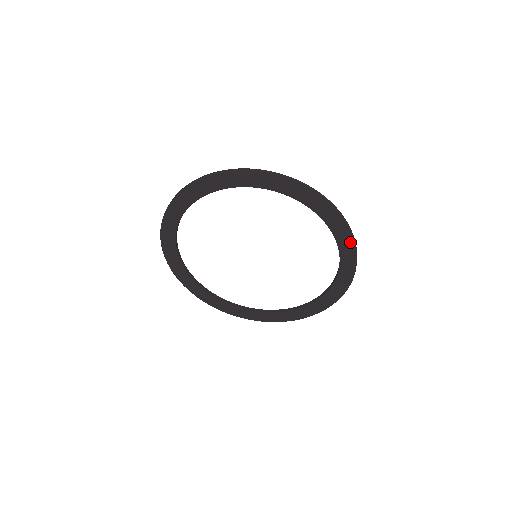
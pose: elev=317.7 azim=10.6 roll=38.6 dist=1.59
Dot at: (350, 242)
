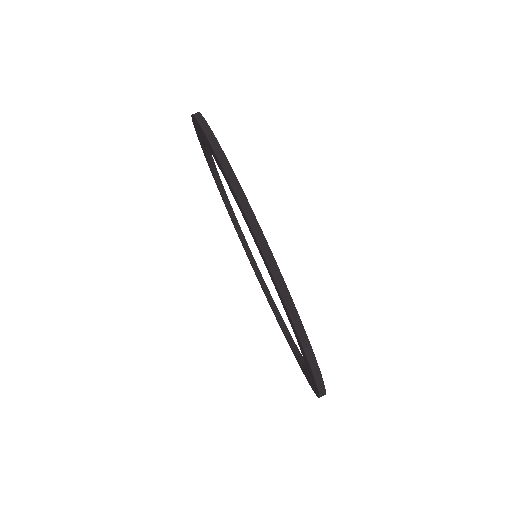
Dot at: (316, 391)
